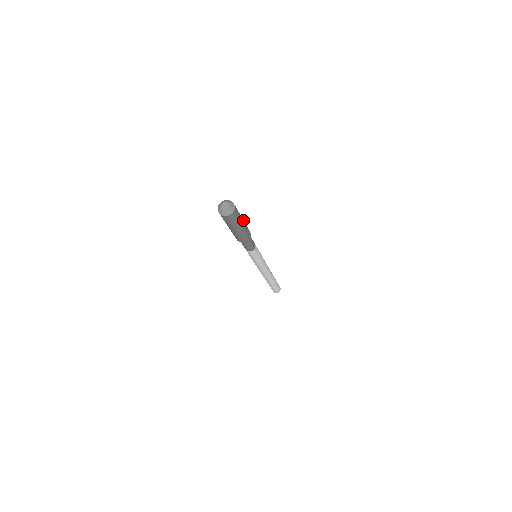
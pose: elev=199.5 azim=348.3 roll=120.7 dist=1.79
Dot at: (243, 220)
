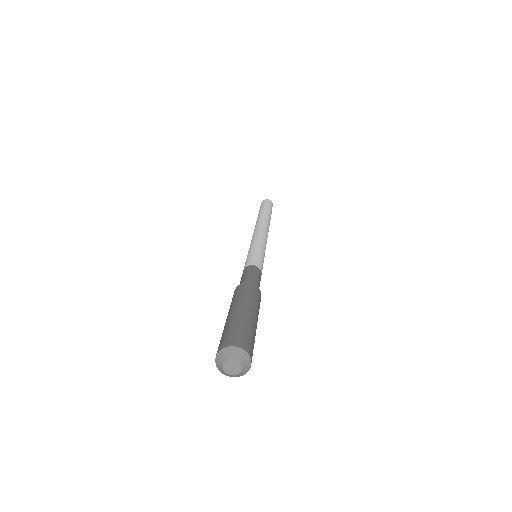
Dot at: (244, 308)
